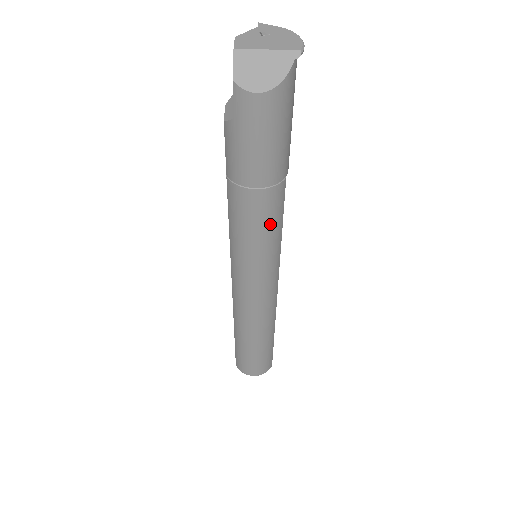
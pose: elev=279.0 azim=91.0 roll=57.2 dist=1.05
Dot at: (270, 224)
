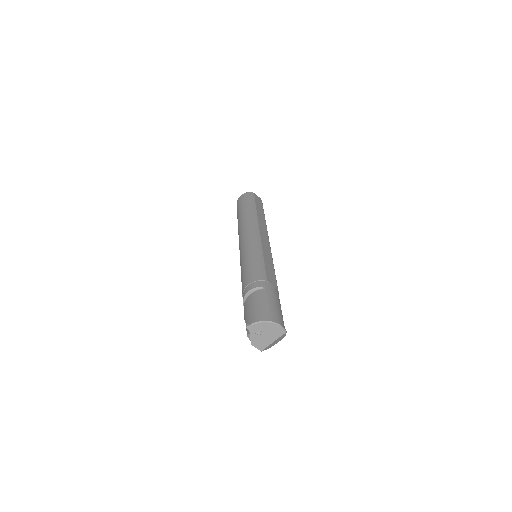
Dot at: occluded
